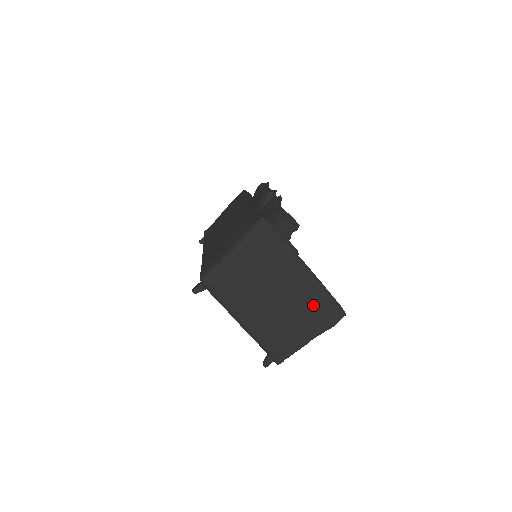
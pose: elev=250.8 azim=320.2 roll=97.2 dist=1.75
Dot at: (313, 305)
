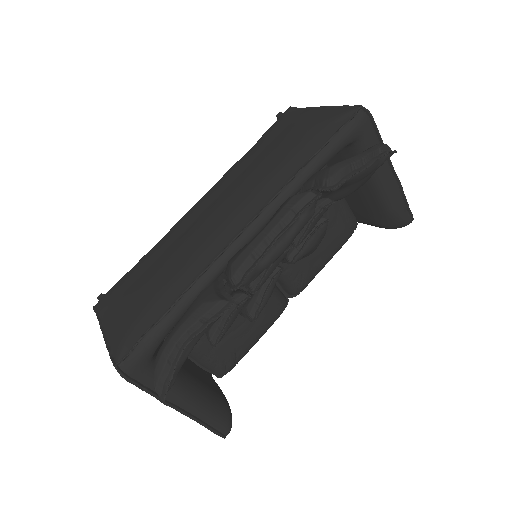
Dot at: occluded
